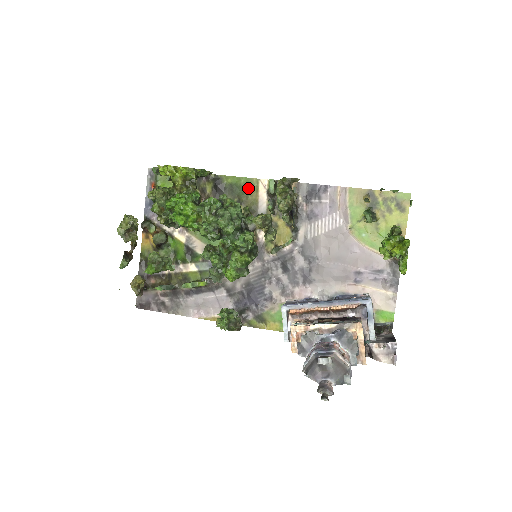
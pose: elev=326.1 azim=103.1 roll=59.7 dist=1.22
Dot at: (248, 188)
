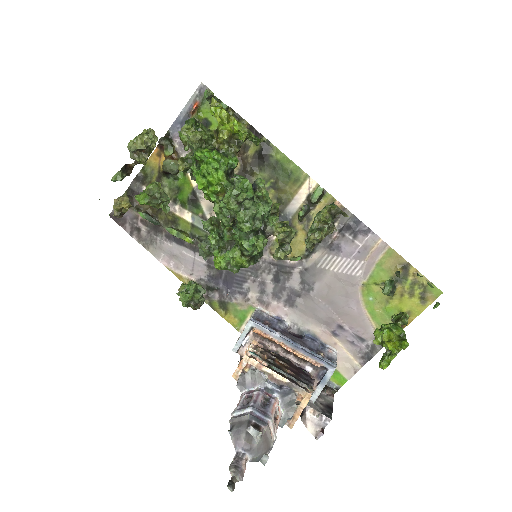
Dot at: (292, 177)
